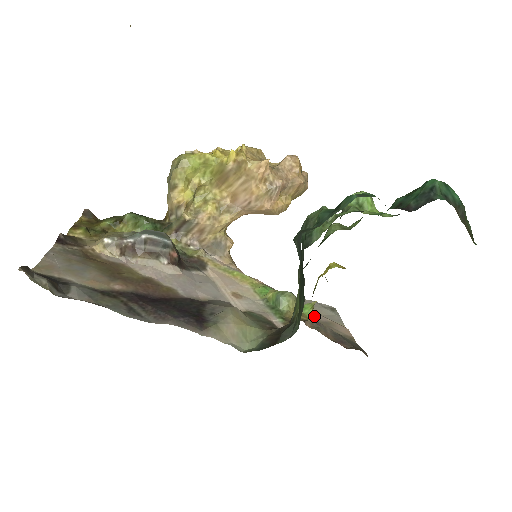
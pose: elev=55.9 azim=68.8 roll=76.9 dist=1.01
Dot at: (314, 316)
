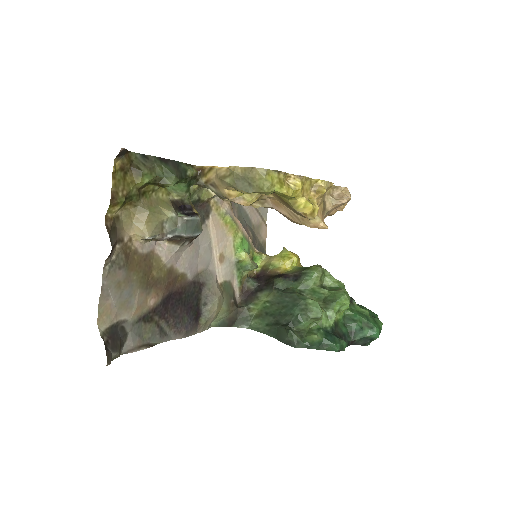
Dot at: (254, 221)
